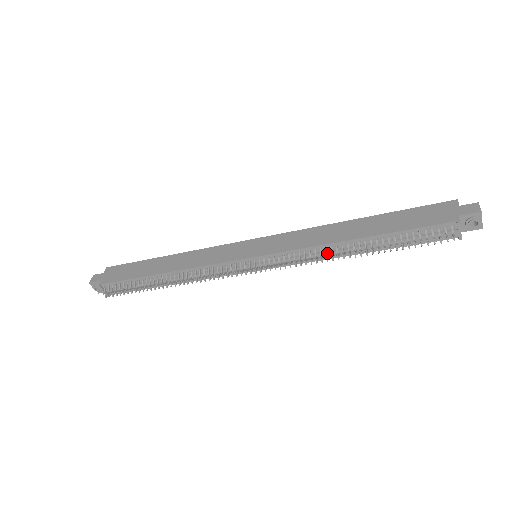
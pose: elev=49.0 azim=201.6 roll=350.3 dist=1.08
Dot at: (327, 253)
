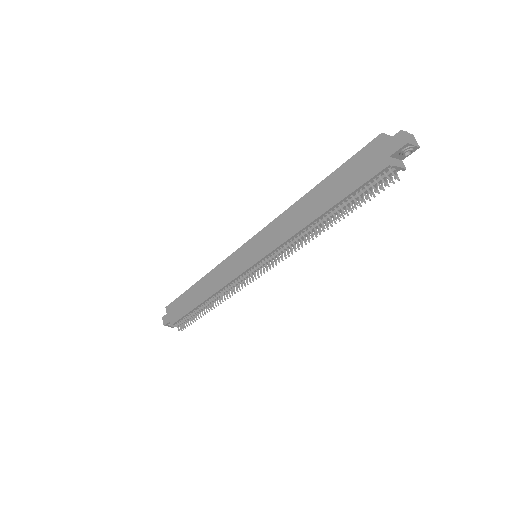
Dot at: (305, 235)
